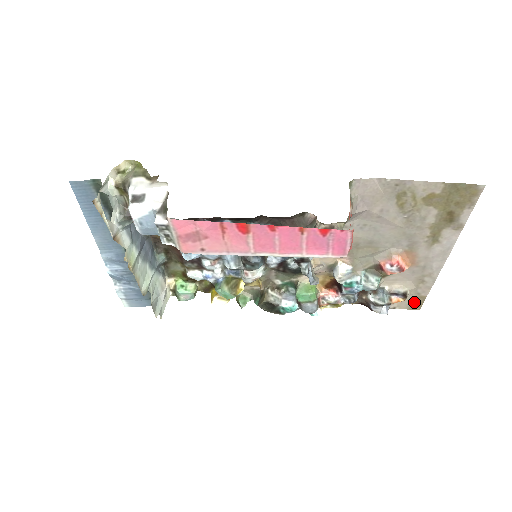
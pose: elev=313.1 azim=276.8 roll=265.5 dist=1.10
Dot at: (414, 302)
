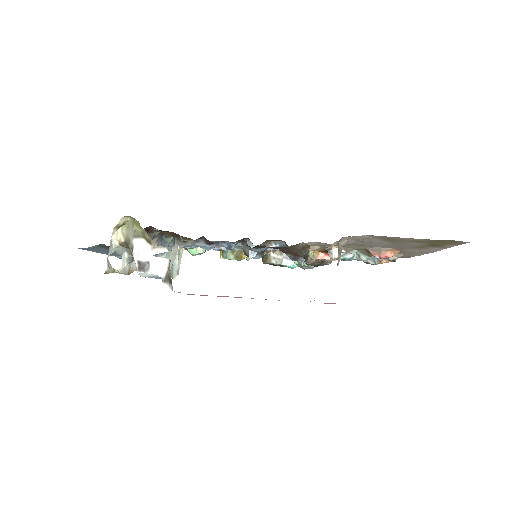
Dot at: (403, 257)
